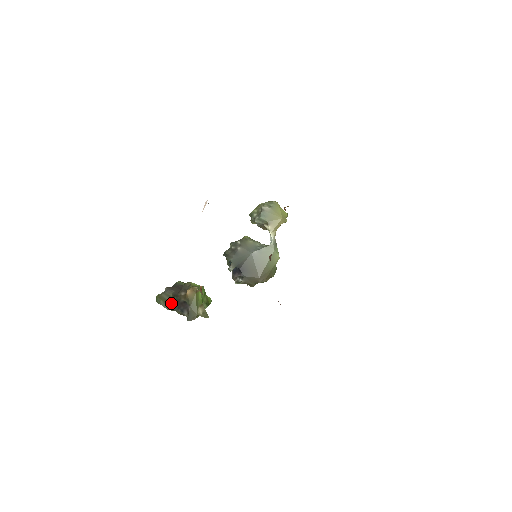
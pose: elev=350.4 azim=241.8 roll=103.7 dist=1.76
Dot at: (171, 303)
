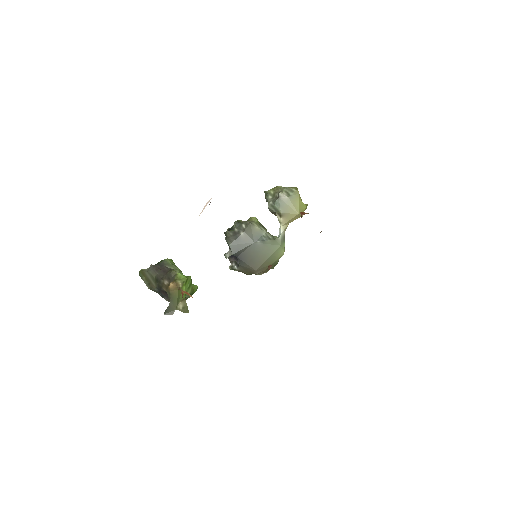
Dot at: (153, 285)
